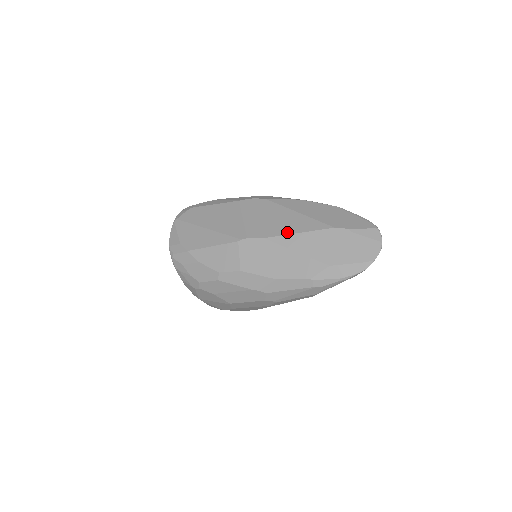
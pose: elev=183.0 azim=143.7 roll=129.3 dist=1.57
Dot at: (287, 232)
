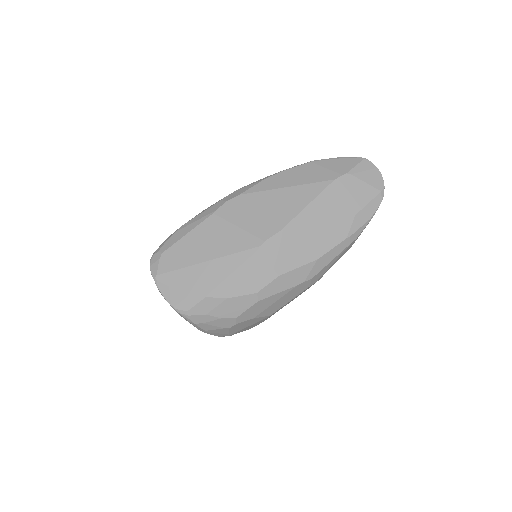
Dot at: (297, 211)
